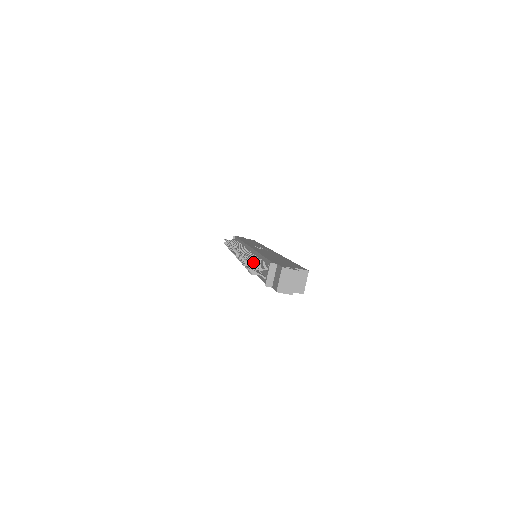
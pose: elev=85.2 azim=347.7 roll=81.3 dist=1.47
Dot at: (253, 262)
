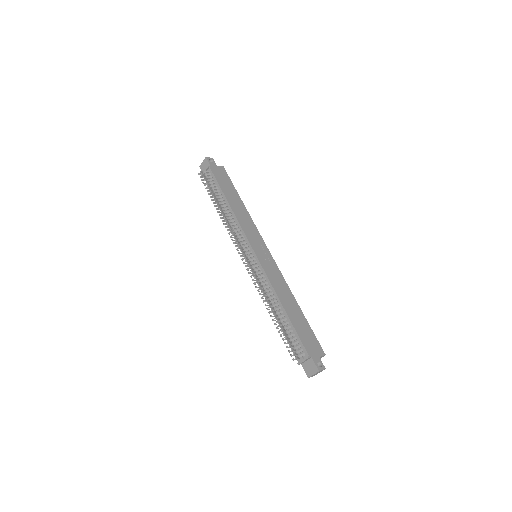
Dot at: occluded
